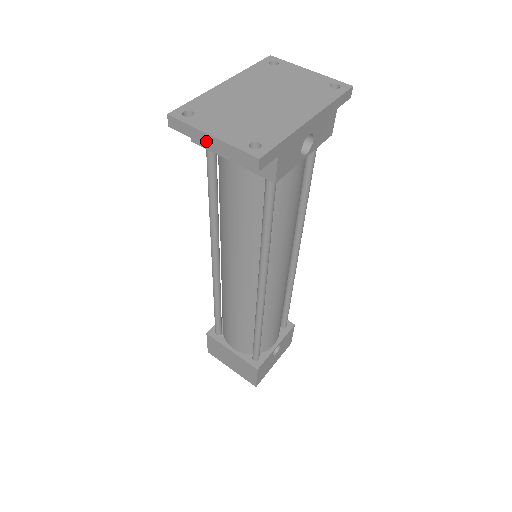
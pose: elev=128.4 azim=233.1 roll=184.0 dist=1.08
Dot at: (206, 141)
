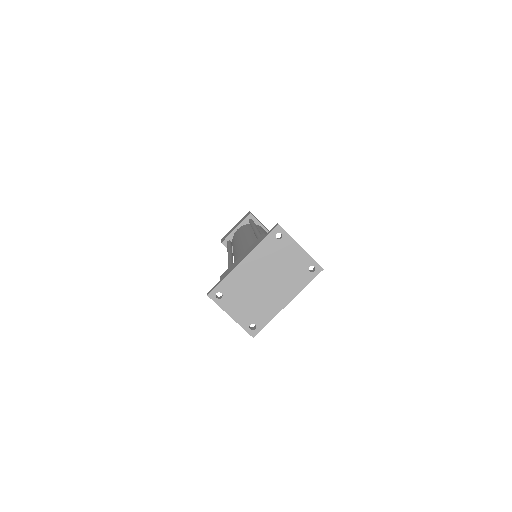
Dot at: (228, 313)
